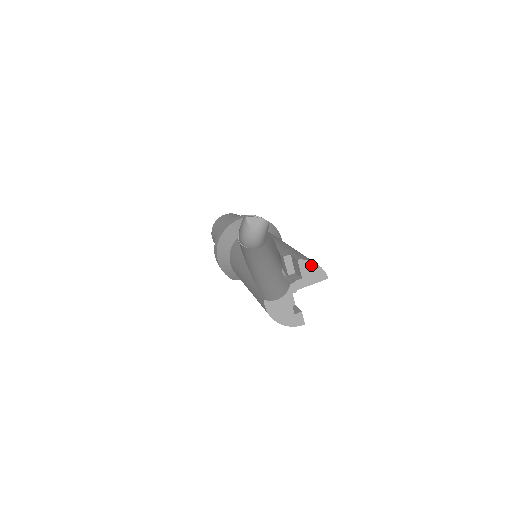
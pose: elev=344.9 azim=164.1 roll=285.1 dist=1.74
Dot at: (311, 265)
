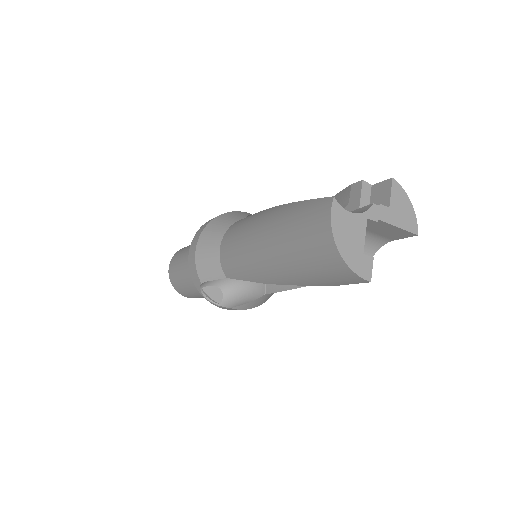
Dot at: (405, 199)
